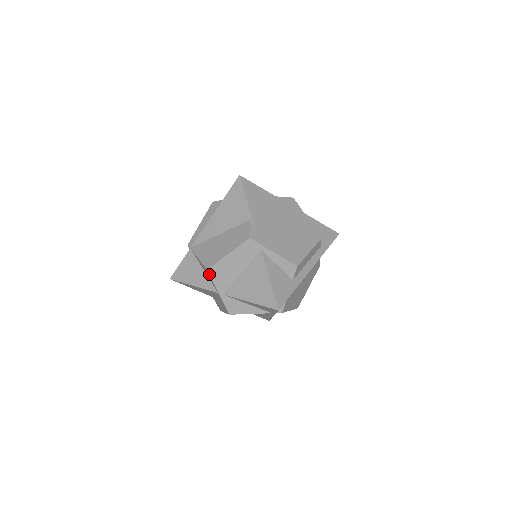
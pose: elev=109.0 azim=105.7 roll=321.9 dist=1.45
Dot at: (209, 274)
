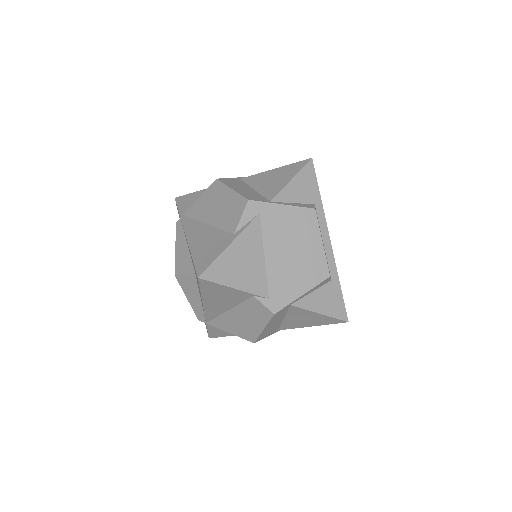
Dot at: occluded
